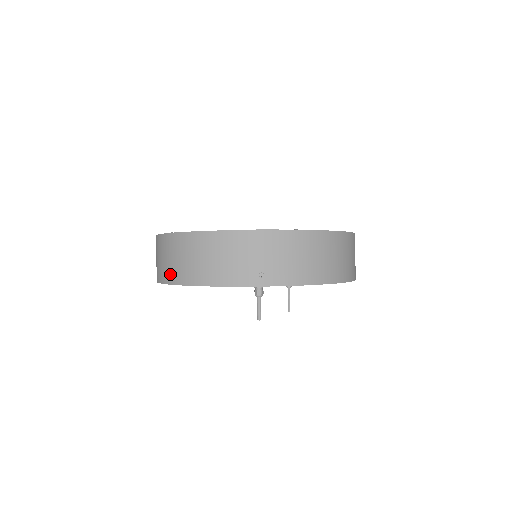
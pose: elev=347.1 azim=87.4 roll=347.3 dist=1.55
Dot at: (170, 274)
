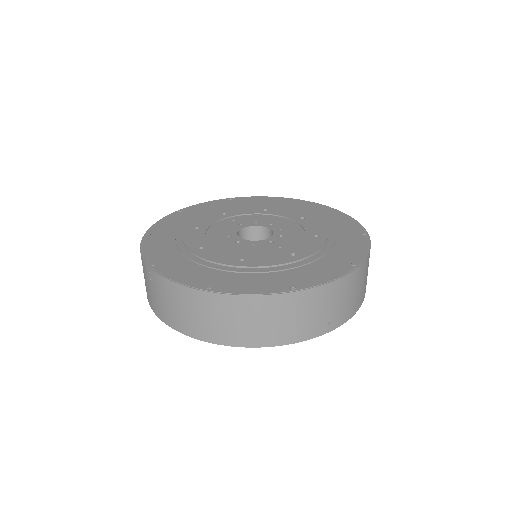
Dot at: (215, 334)
